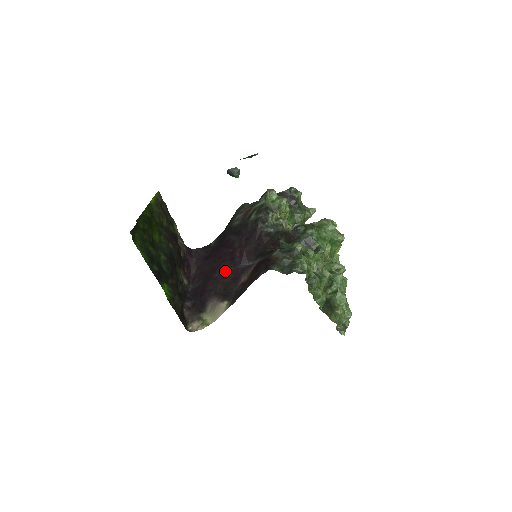
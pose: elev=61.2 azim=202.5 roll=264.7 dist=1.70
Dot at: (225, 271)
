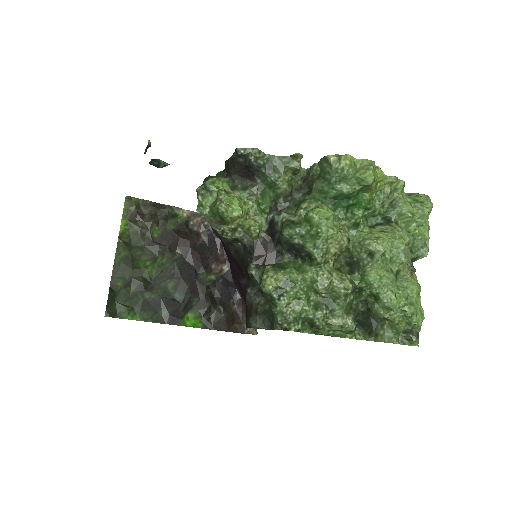
Dot at: (235, 282)
